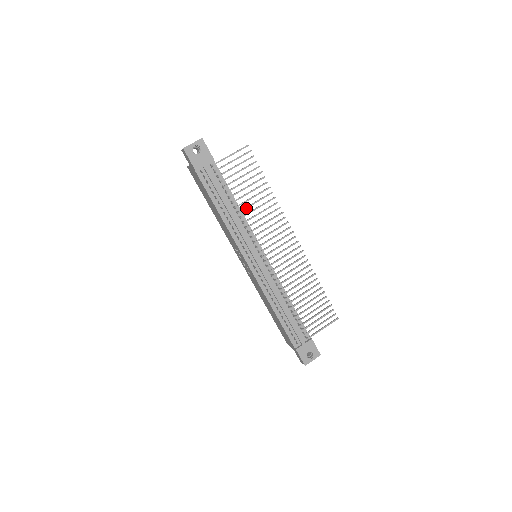
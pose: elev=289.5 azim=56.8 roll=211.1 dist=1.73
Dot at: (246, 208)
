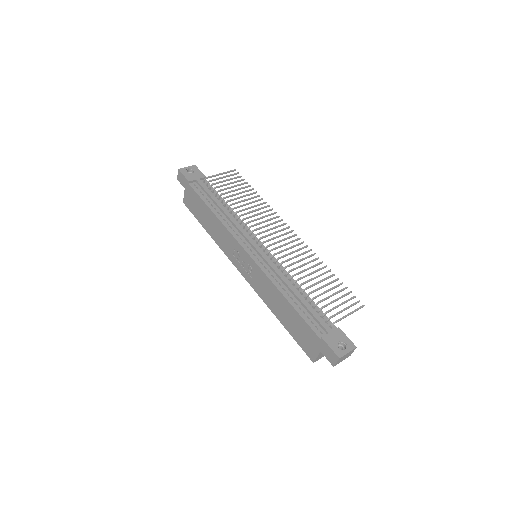
Dot at: (239, 206)
